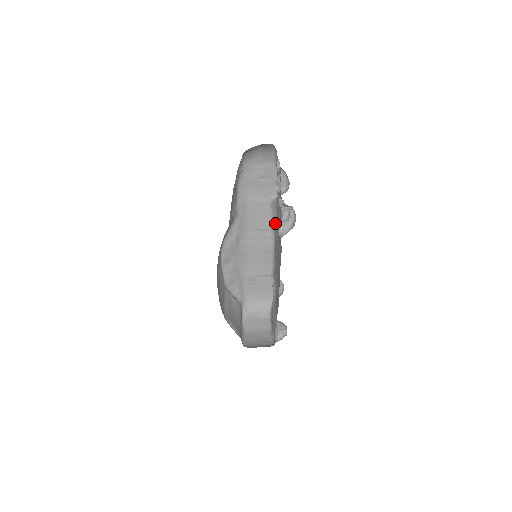
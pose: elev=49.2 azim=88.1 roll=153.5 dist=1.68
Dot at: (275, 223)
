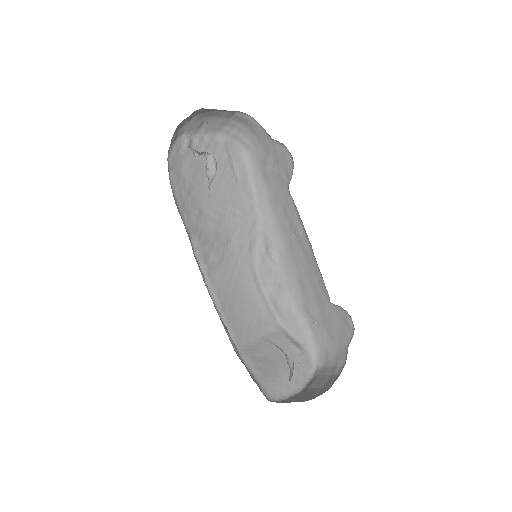
Dot at: occluded
